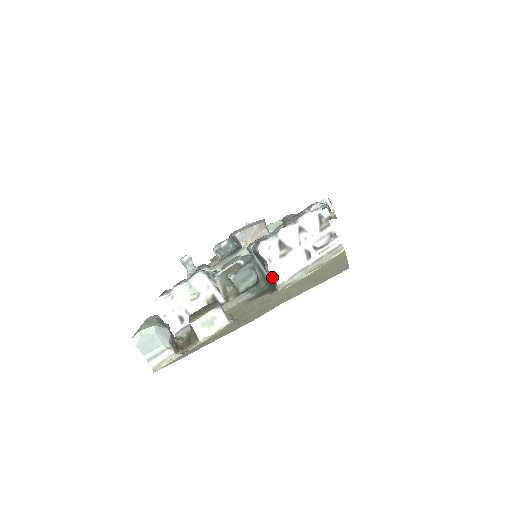
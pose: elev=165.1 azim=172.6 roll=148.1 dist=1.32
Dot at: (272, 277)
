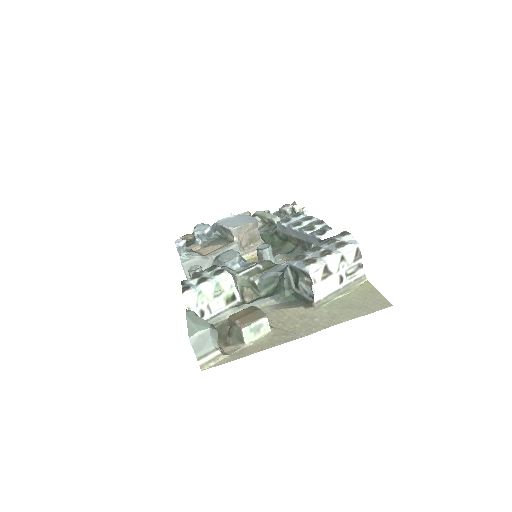
Dot at: (304, 292)
